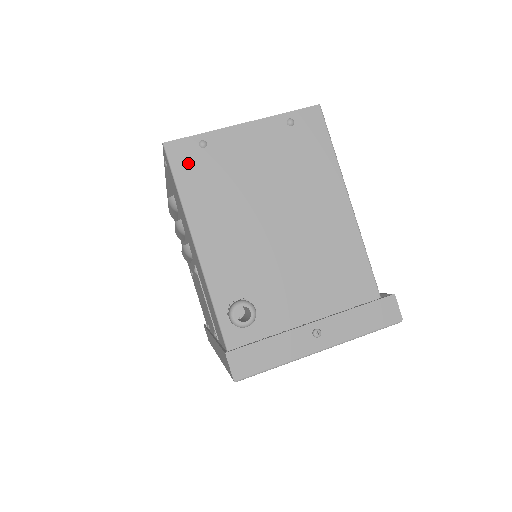
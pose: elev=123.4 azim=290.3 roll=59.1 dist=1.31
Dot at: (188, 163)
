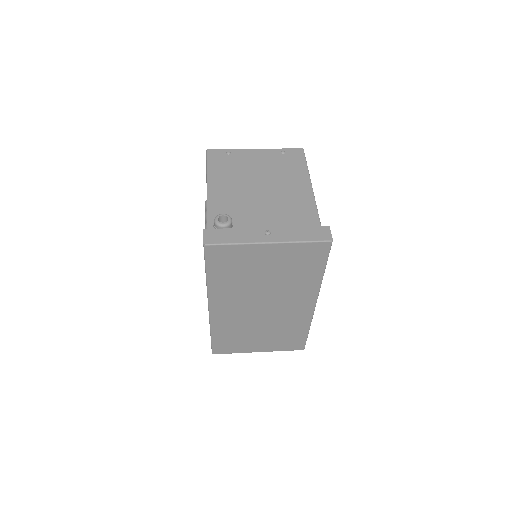
Dot at: (217, 159)
